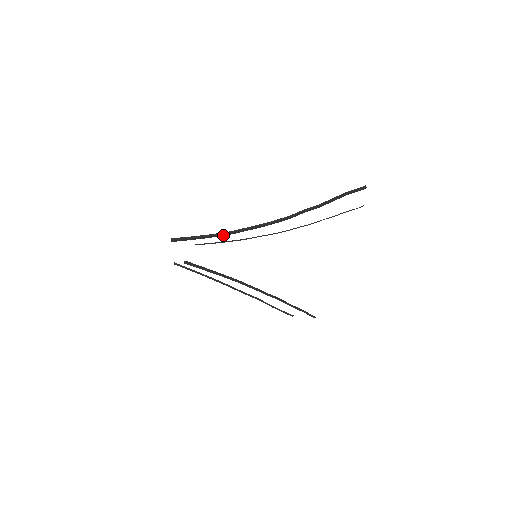
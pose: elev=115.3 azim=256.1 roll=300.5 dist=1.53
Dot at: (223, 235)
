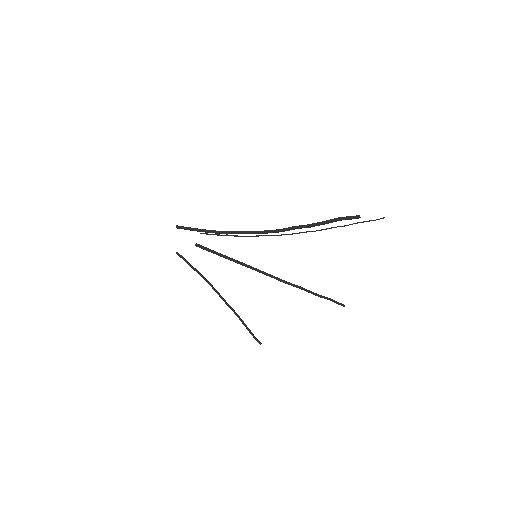
Dot at: (219, 233)
